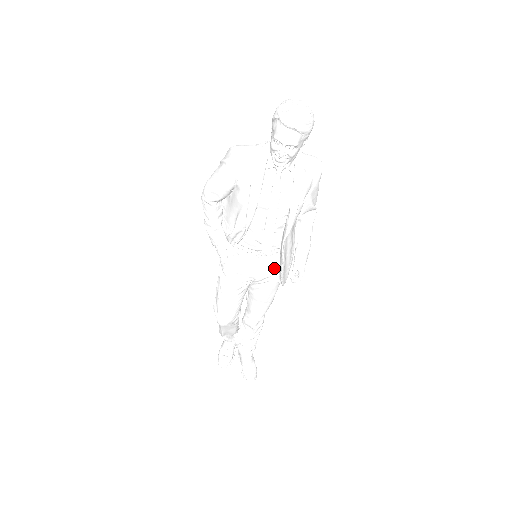
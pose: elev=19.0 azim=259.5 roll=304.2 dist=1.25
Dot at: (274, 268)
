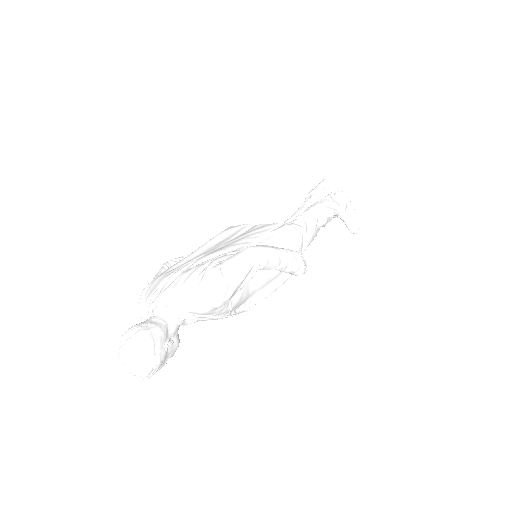
Dot at: occluded
